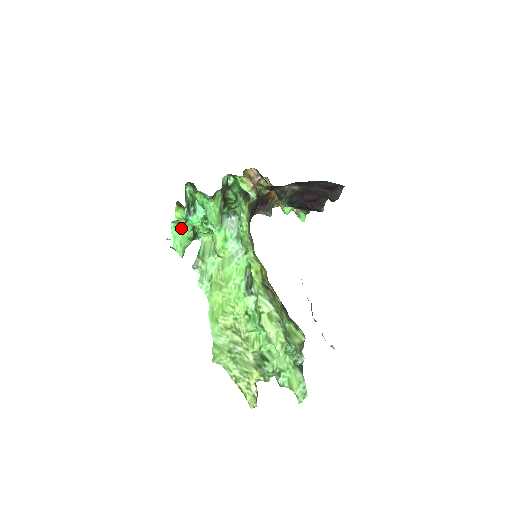
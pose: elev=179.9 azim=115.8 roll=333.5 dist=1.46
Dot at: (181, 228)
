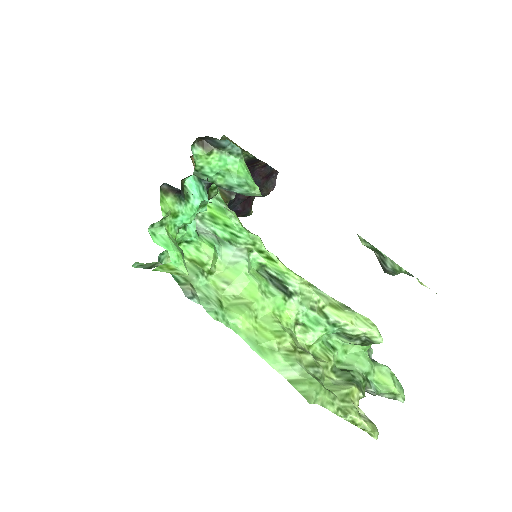
Dot at: (166, 232)
